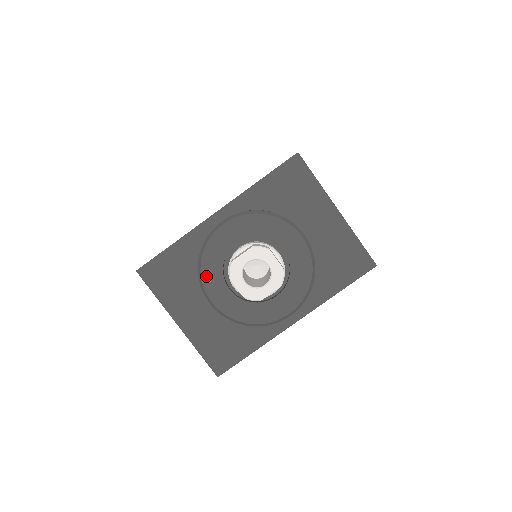
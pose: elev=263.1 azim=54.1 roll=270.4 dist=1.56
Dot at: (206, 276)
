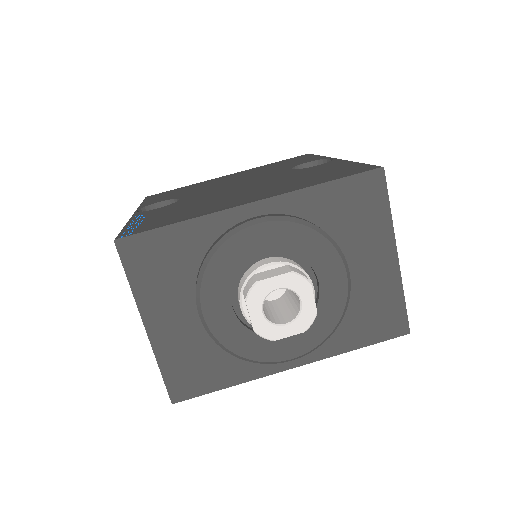
Dot at: (209, 281)
